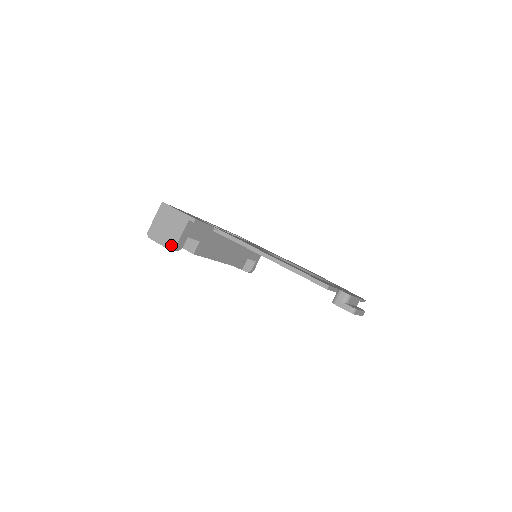
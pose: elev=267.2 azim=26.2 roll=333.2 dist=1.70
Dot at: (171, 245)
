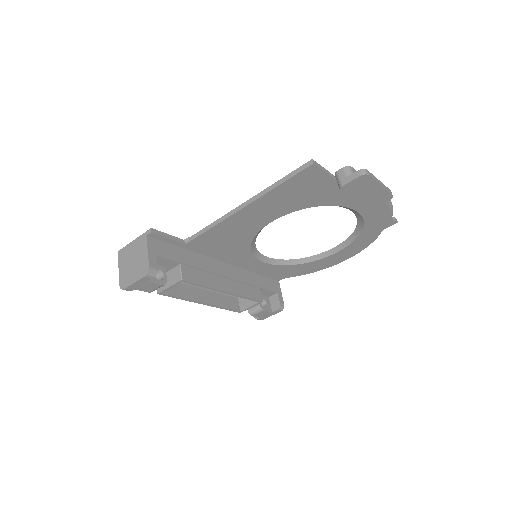
Dot at: (144, 271)
